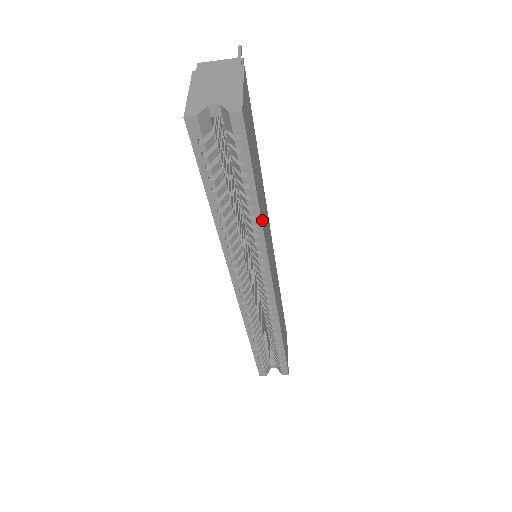
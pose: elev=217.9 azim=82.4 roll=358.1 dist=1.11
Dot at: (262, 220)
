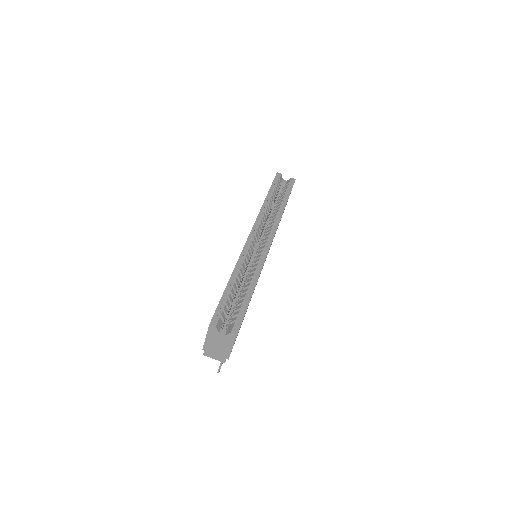
Dot at: occluded
